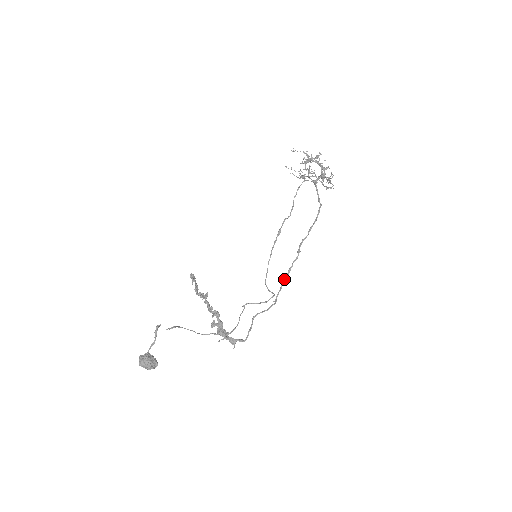
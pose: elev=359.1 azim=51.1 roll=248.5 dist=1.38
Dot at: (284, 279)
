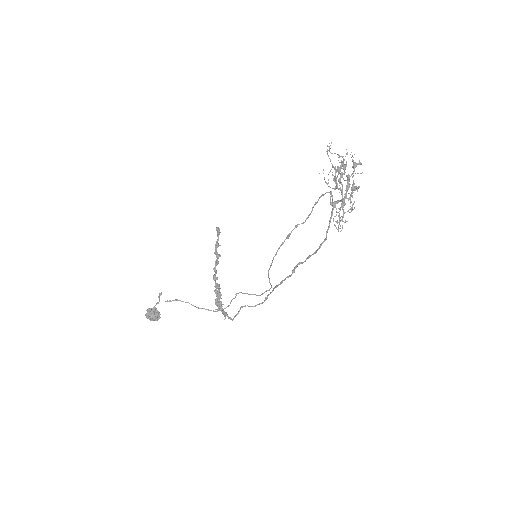
Dot at: (276, 286)
